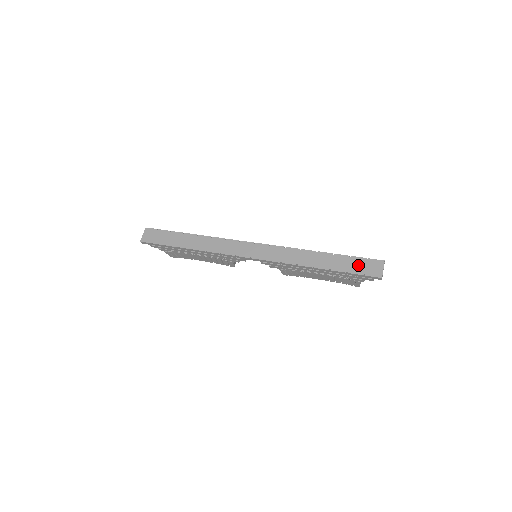
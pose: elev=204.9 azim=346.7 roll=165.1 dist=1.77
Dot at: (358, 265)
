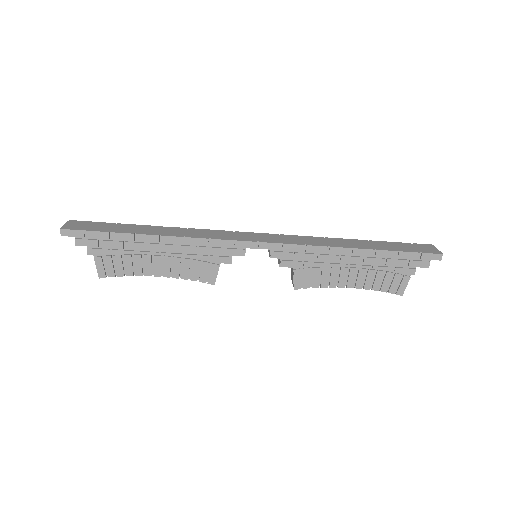
Dot at: (406, 246)
